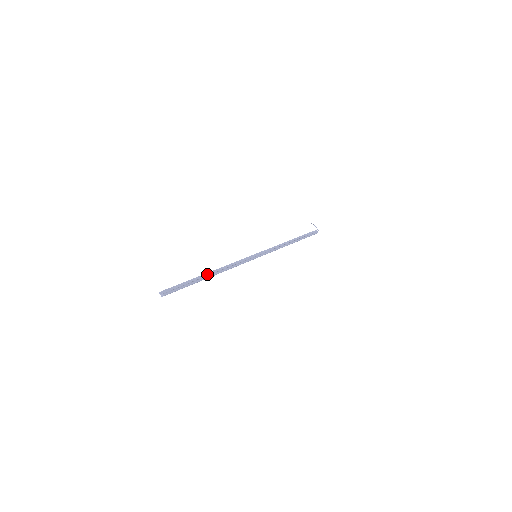
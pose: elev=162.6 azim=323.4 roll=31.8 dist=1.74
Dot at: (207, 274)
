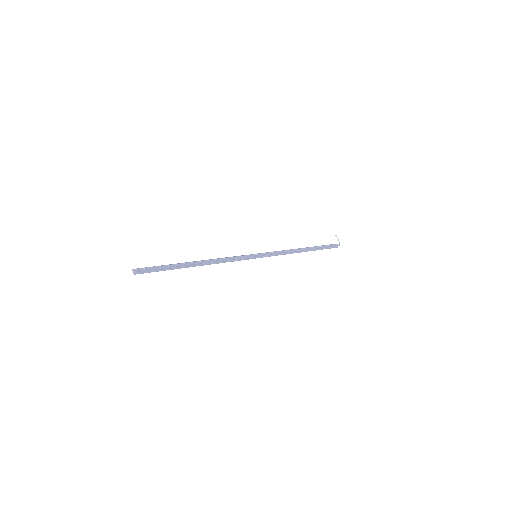
Dot at: (192, 263)
